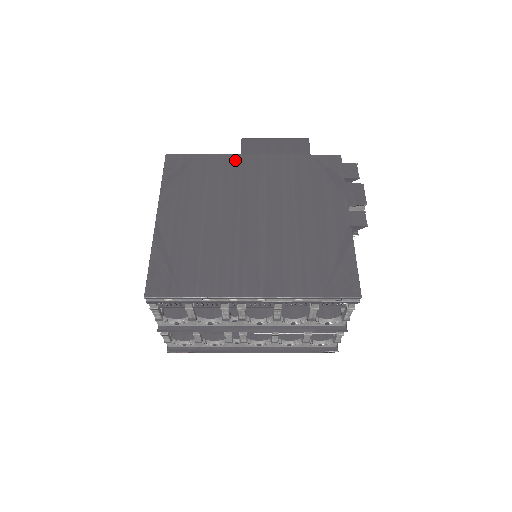
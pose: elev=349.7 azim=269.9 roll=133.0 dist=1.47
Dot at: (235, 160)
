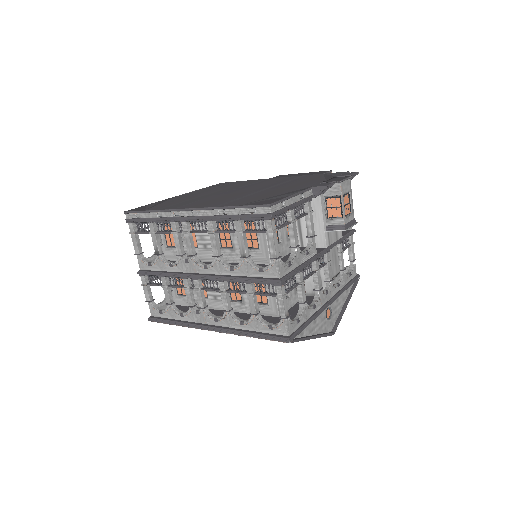
Dot at: occluded
